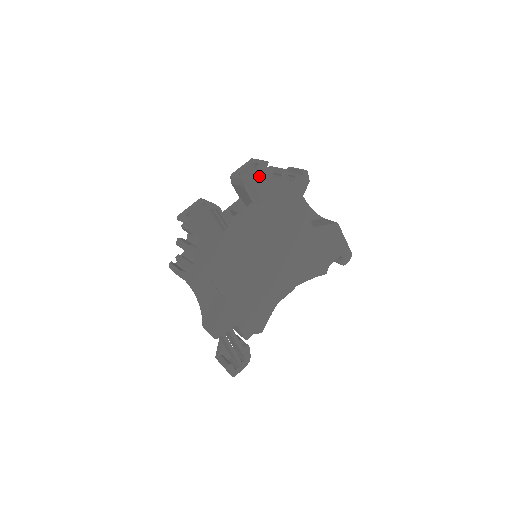
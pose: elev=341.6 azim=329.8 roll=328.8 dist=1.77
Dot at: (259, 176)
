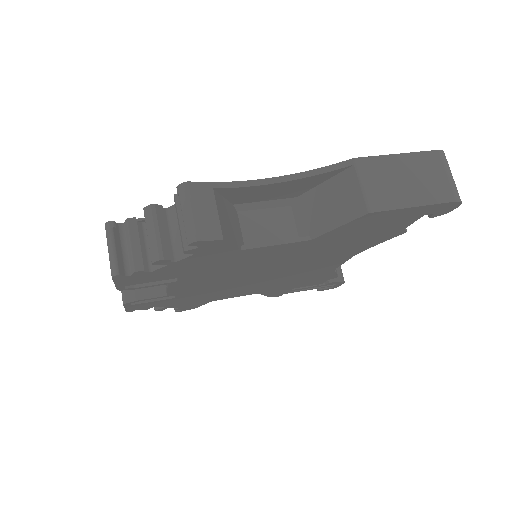
Dot at: (132, 281)
